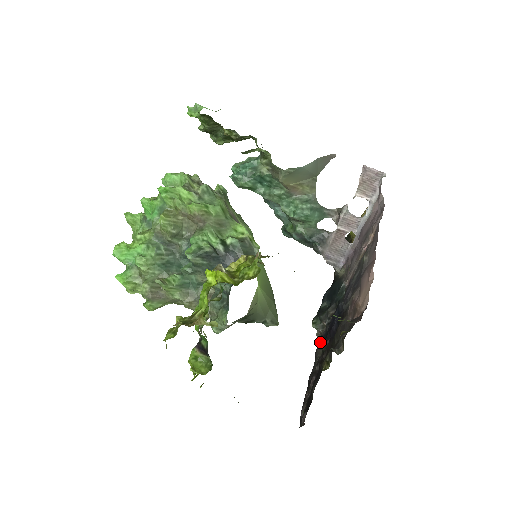
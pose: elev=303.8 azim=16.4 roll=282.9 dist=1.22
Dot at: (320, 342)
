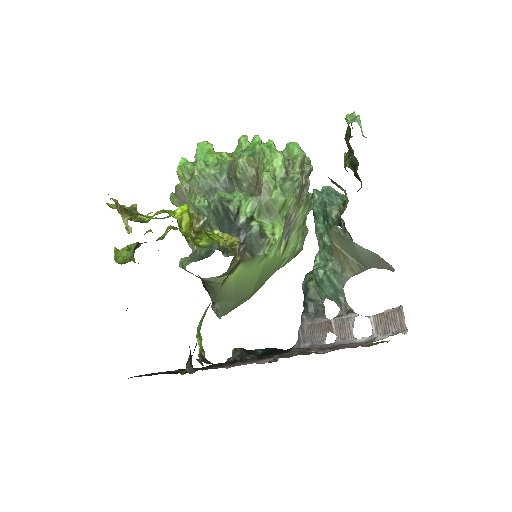
Dot at: occluded
